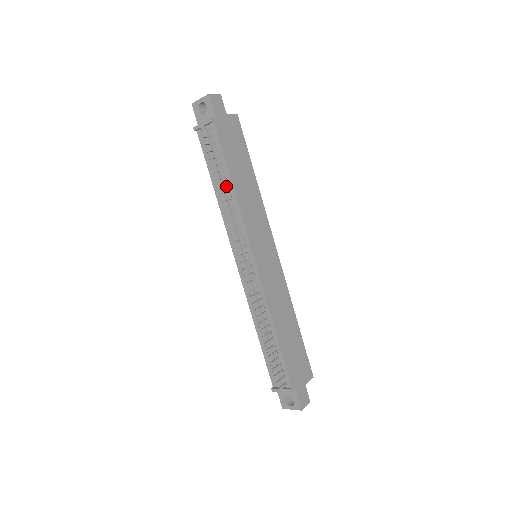
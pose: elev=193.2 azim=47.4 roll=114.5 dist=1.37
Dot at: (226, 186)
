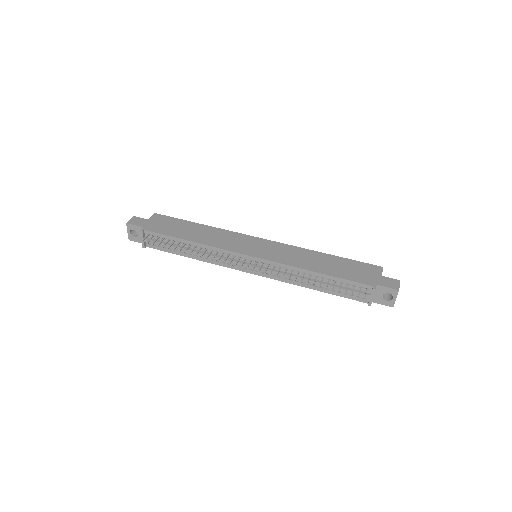
Dot at: (191, 247)
